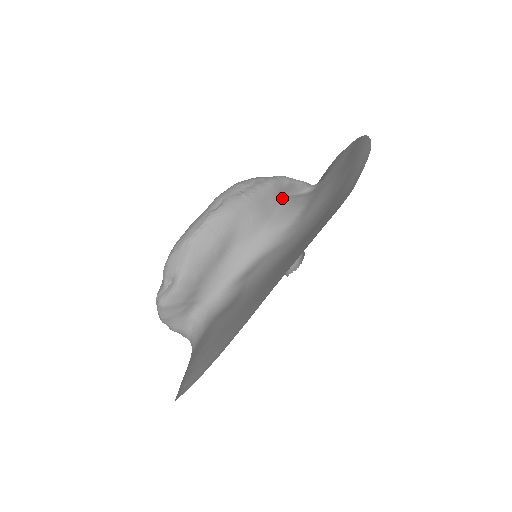
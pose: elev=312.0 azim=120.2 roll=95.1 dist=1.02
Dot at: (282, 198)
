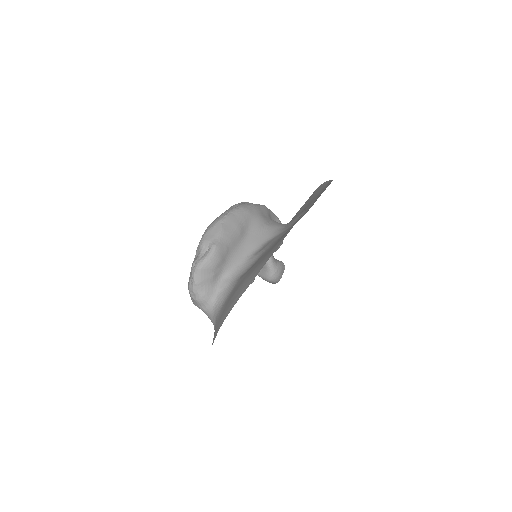
Dot at: occluded
